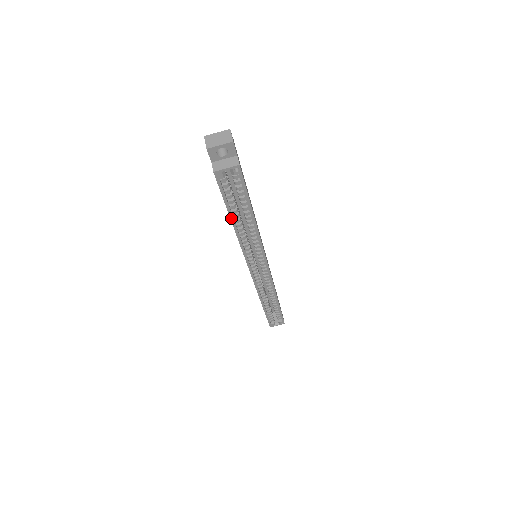
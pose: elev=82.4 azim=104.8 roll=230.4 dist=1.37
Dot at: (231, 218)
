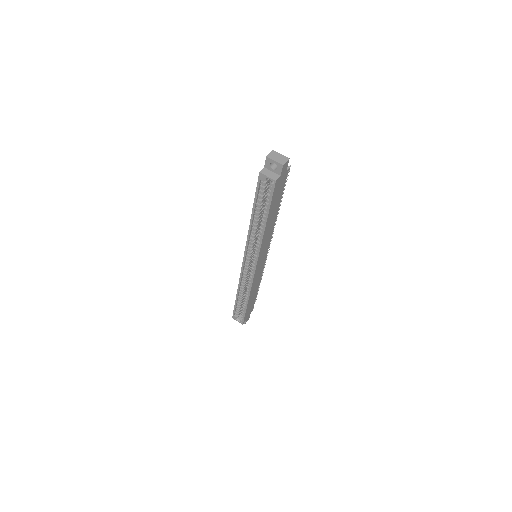
Dot at: (253, 211)
